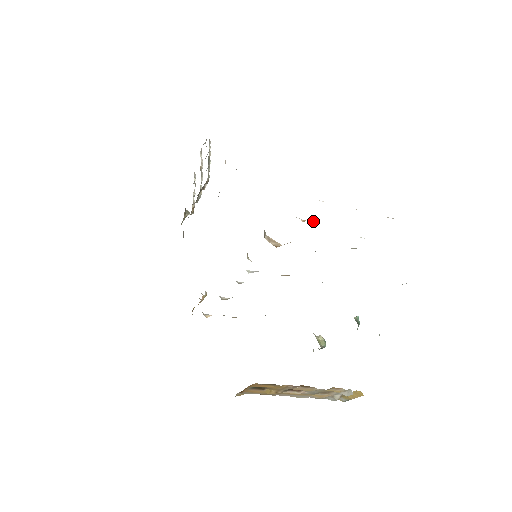
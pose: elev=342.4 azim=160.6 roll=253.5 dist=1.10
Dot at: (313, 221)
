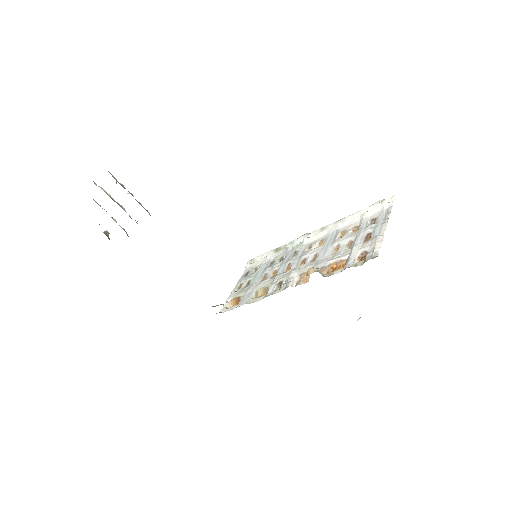
Dot at: (360, 255)
